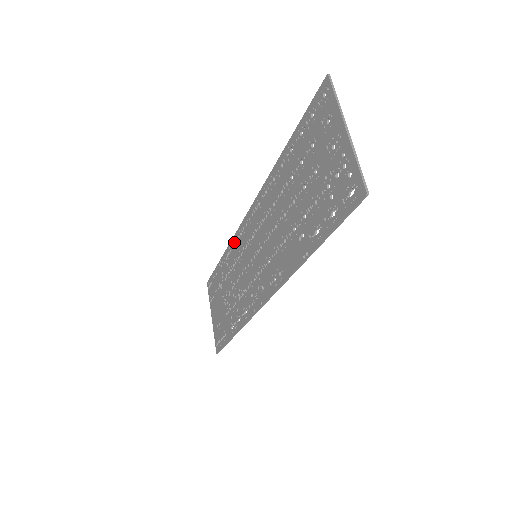
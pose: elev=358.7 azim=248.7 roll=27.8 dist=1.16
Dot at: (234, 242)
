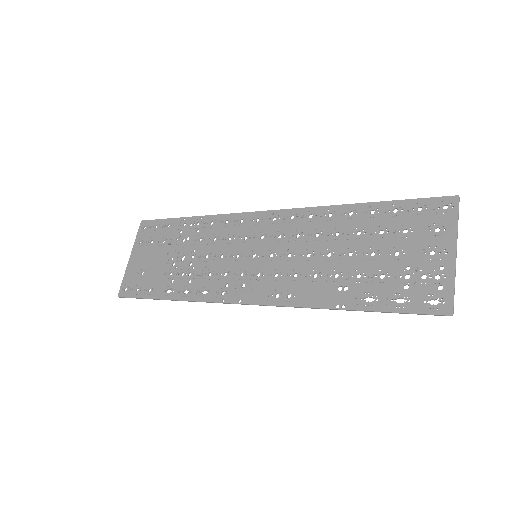
Dot at: (224, 219)
